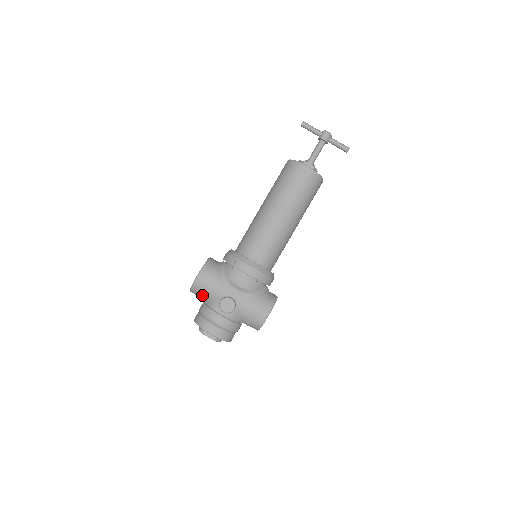
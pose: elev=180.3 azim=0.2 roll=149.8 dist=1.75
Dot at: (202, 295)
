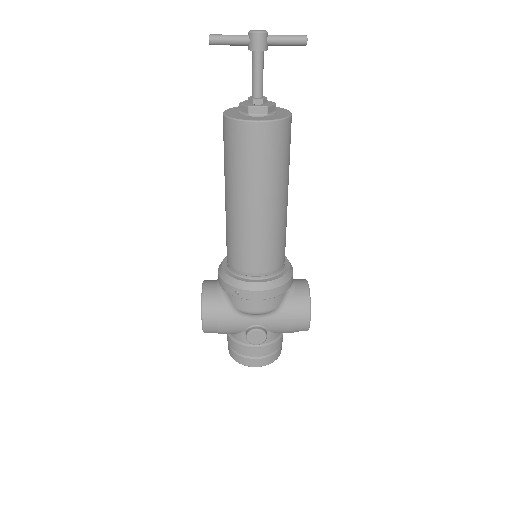
Dot at: occluded
